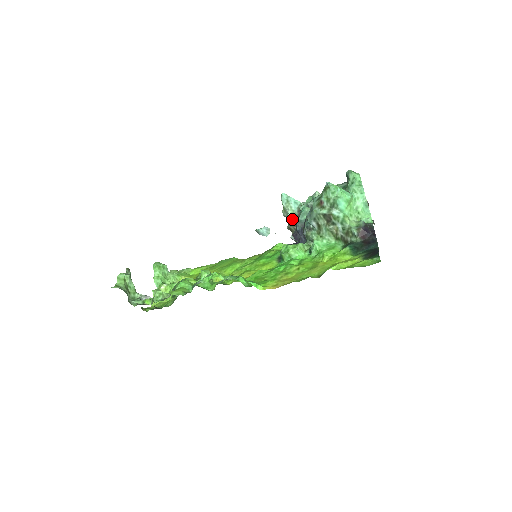
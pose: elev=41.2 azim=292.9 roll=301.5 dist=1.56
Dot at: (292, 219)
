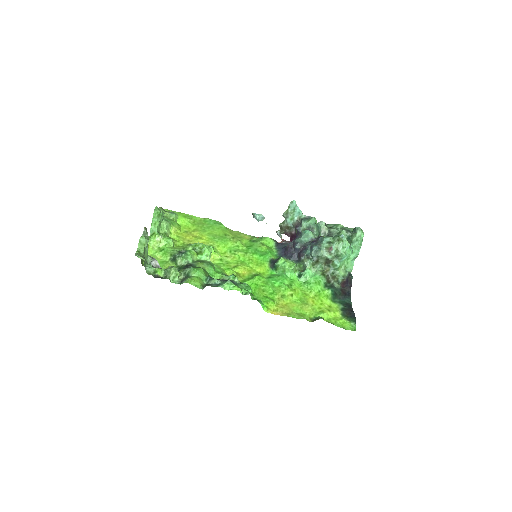
Dot at: (289, 224)
